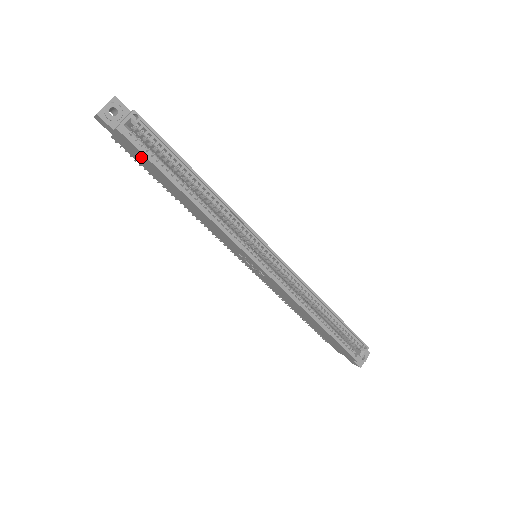
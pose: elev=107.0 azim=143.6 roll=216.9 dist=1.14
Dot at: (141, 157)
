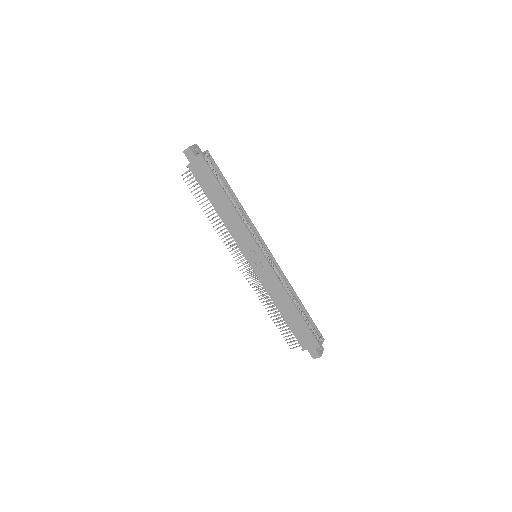
Dot at: (206, 174)
